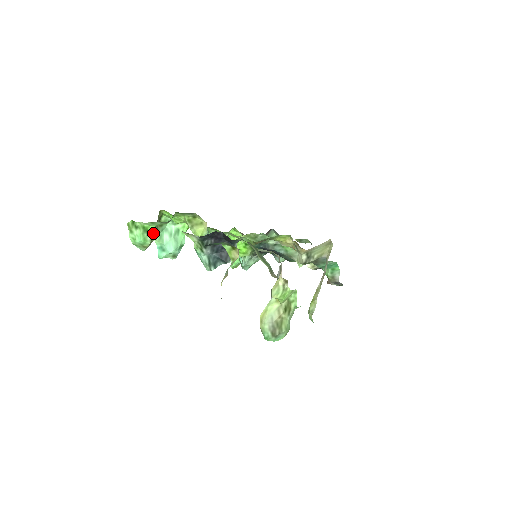
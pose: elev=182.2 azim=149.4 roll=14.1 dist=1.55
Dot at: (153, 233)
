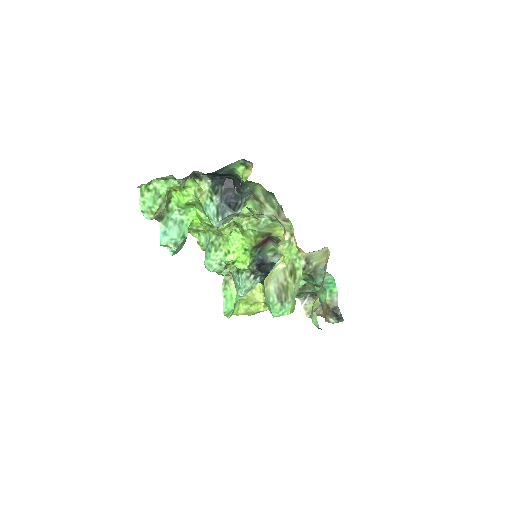
Dot at: (163, 200)
